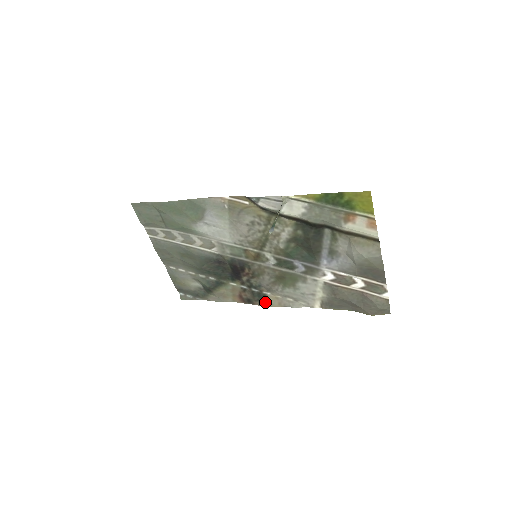
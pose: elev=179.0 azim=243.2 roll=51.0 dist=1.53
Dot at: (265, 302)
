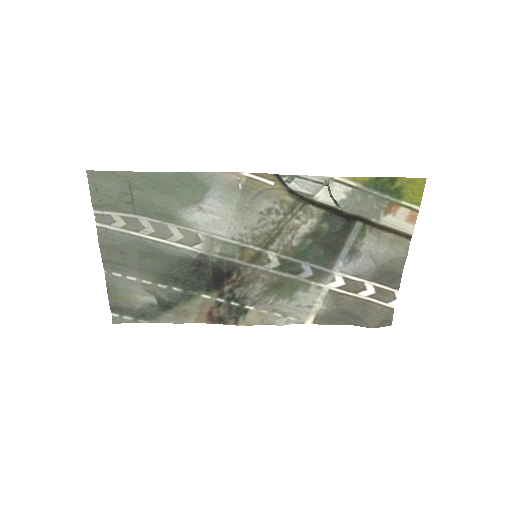
Dot at: (243, 320)
